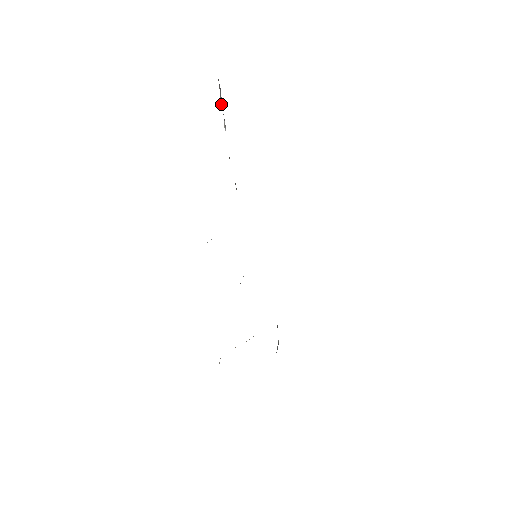
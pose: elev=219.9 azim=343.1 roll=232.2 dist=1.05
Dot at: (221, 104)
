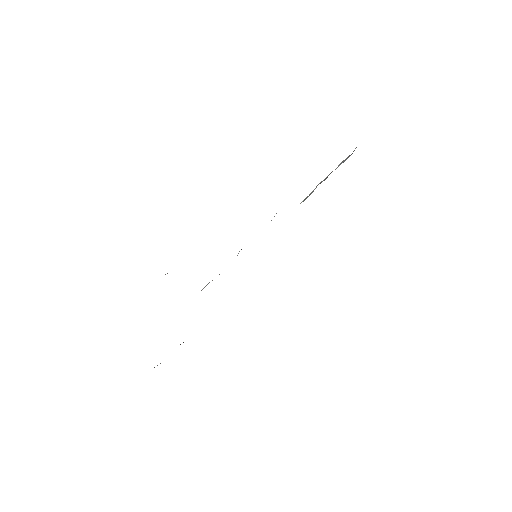
Dot at: (342, 162)
